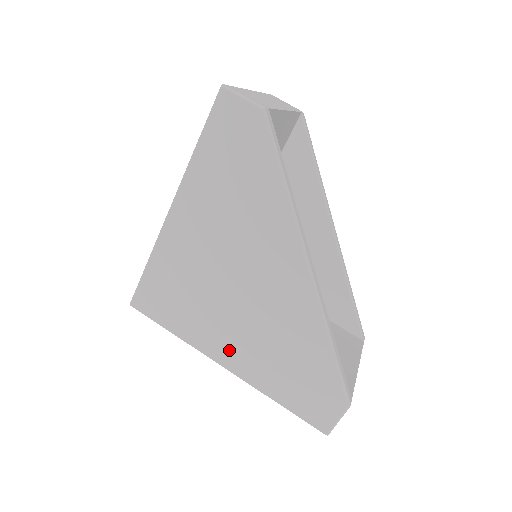
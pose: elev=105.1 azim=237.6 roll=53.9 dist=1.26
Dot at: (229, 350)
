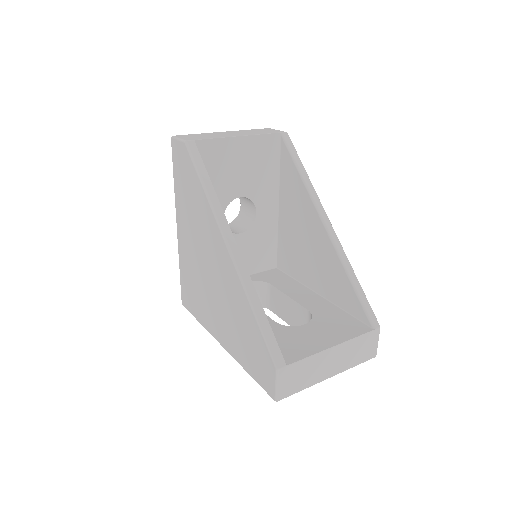
Dot at: (219, 329)
